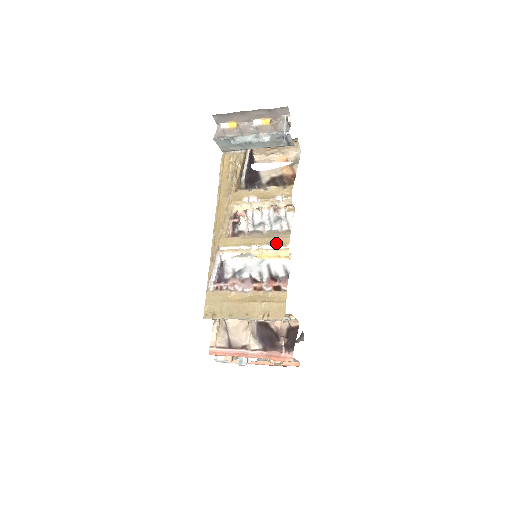
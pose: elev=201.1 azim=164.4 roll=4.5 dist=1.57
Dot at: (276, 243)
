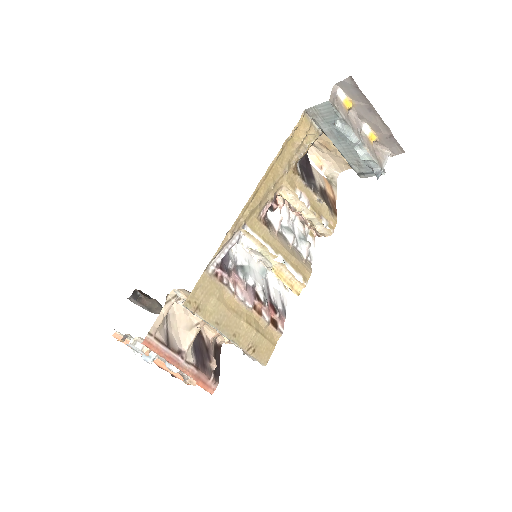
Dot at: (299, 271)
